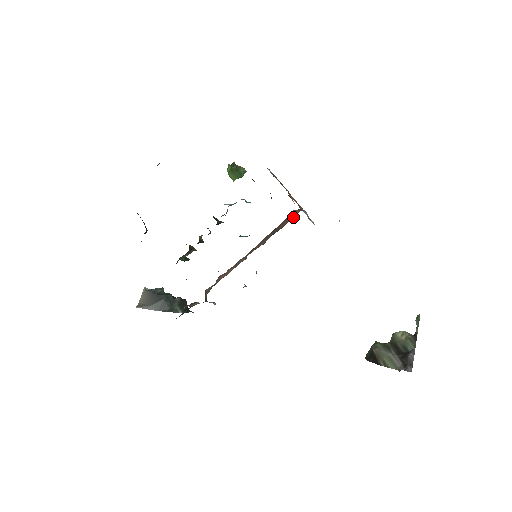
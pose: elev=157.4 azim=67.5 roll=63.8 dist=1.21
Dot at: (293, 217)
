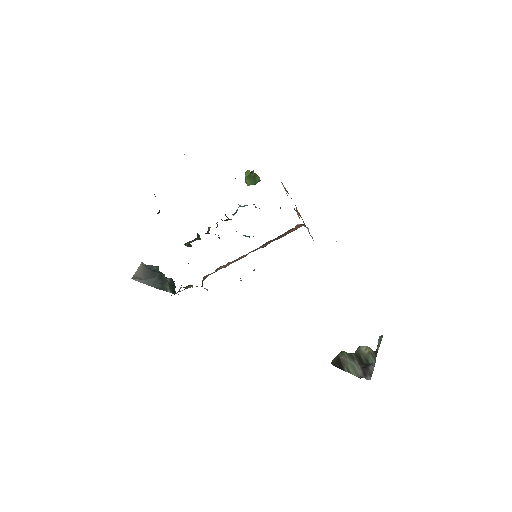
Dot at: occluded
